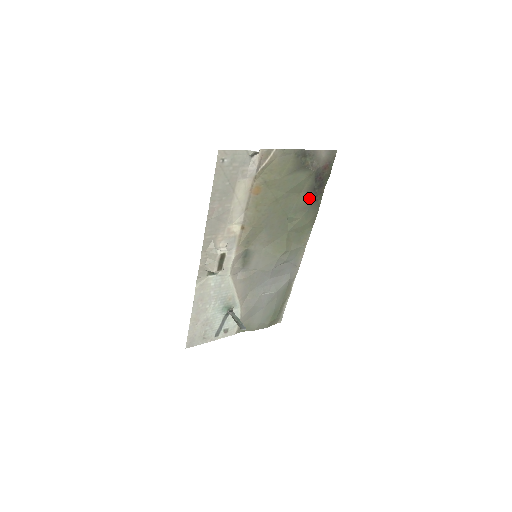
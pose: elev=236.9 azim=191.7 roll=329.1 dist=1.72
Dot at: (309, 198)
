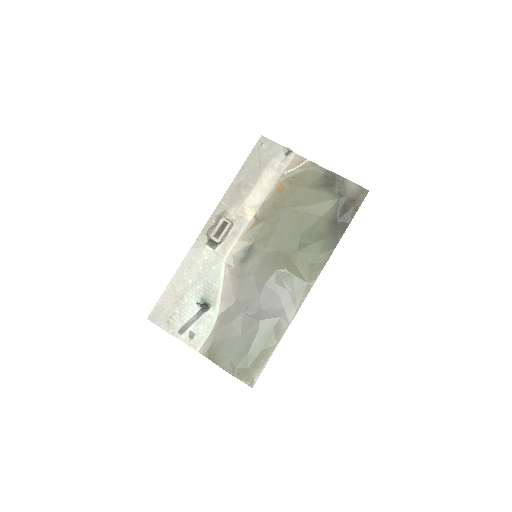
Dot at: (329, 227)
